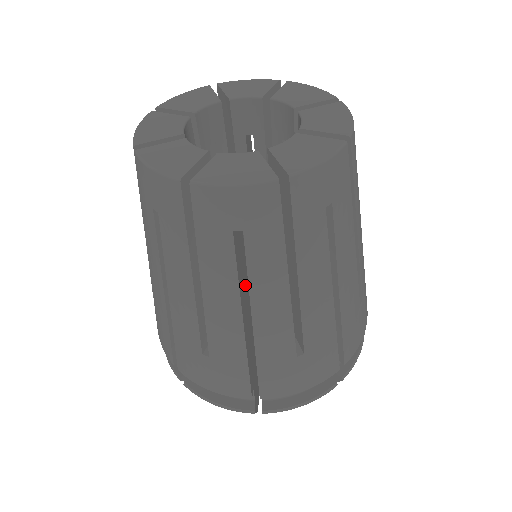
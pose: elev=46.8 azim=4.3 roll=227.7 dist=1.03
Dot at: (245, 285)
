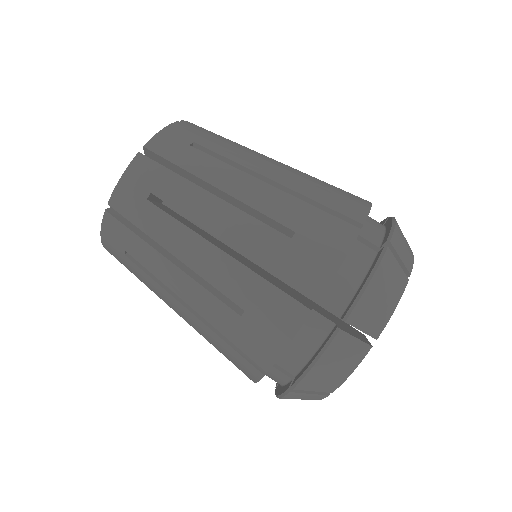
Dot at: occluded
